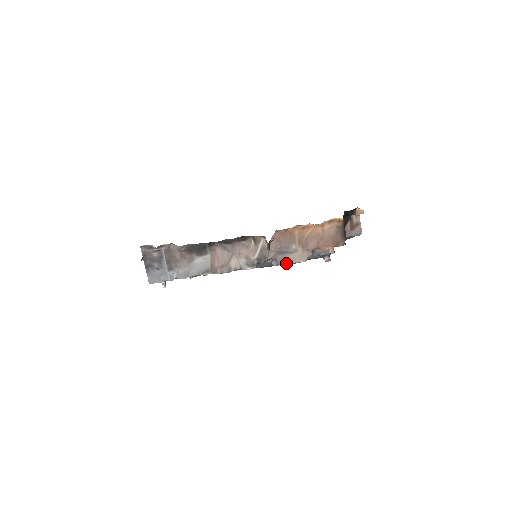
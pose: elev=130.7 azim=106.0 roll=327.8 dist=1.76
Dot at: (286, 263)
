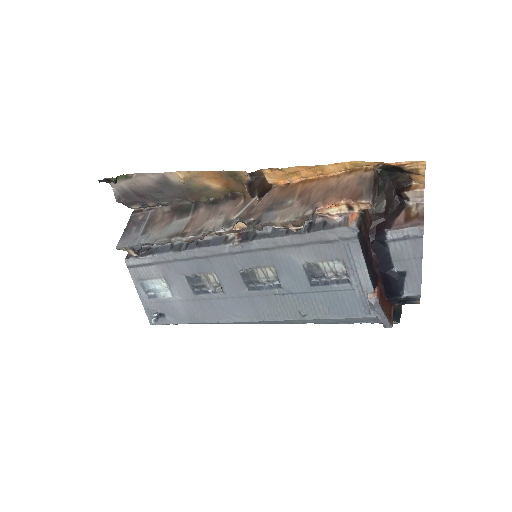
Dot at: (271, 222)
